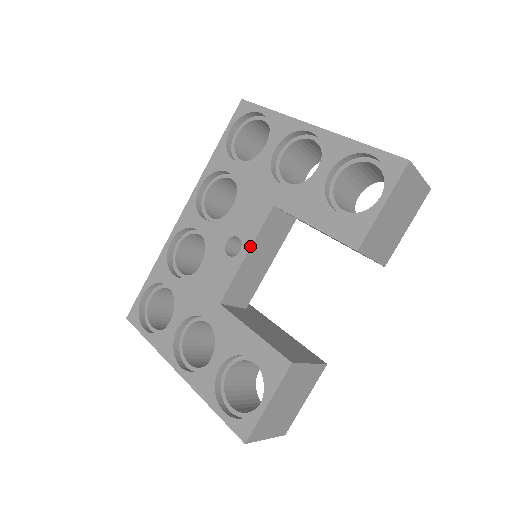
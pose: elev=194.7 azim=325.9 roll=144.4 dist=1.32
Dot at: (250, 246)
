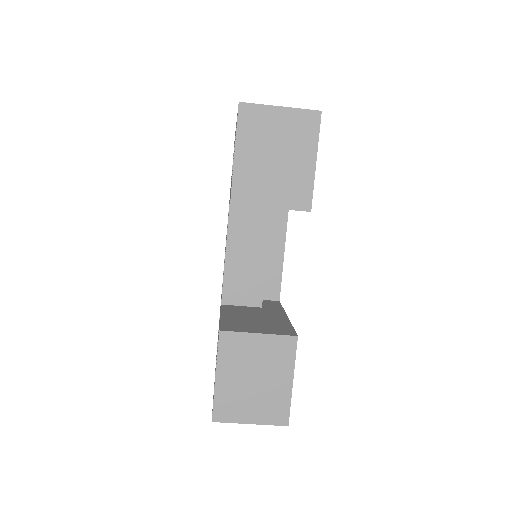
Dot at: (226, 246)
